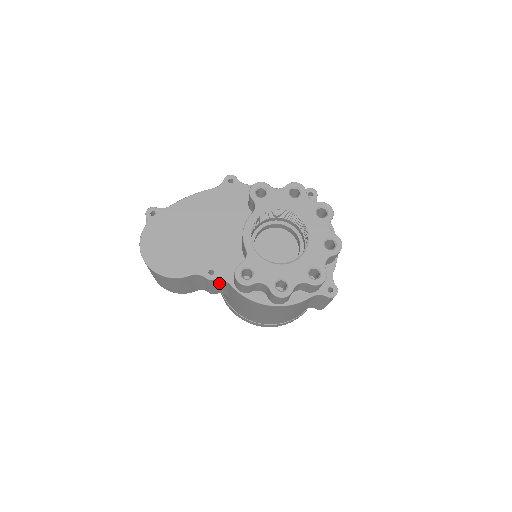
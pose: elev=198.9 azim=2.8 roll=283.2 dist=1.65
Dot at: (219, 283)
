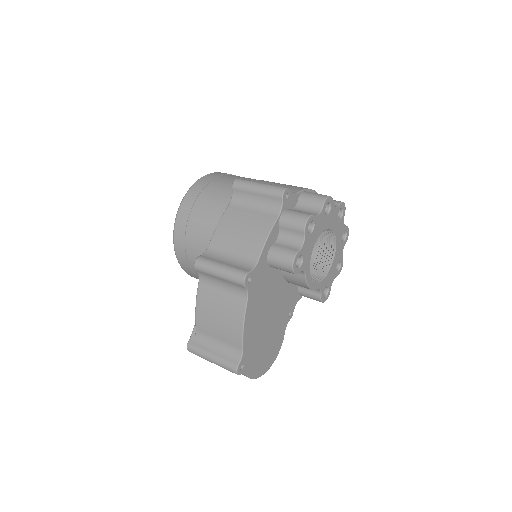
Dot at: occluded
